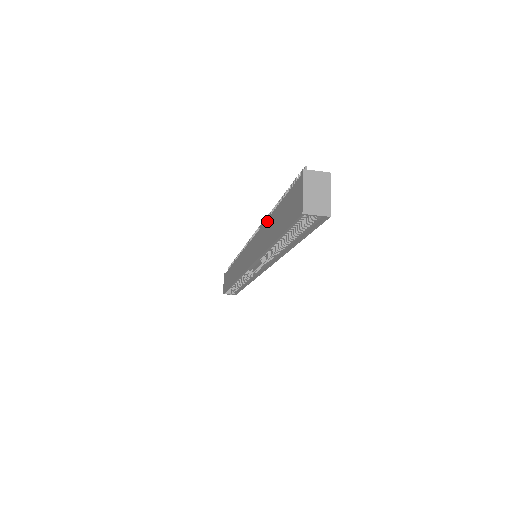
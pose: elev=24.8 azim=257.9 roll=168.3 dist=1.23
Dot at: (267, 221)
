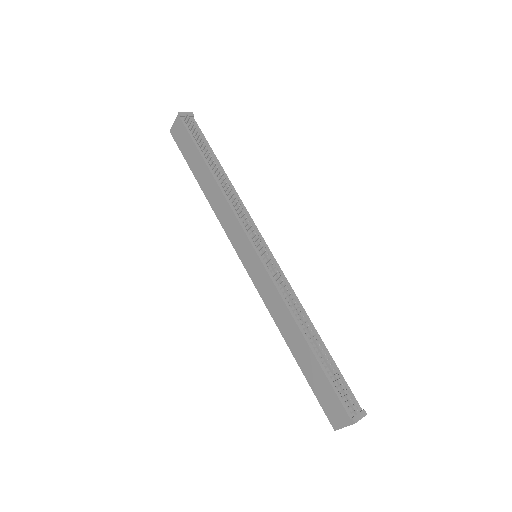
Dot at: (297, 328)
